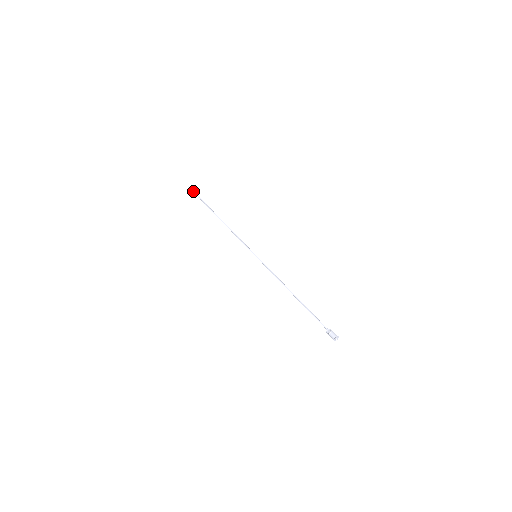
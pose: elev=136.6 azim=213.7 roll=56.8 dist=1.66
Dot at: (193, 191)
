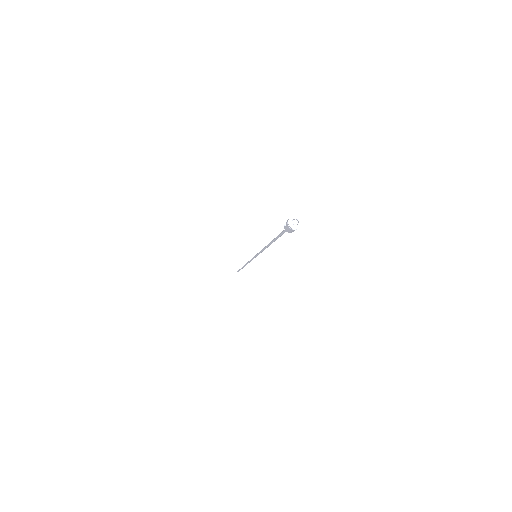
Dot at: (238, 270)
